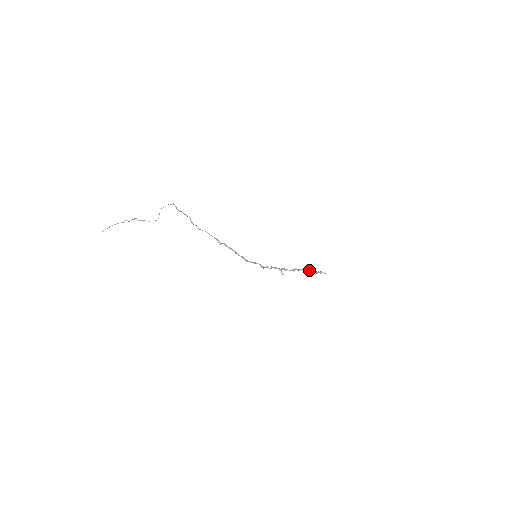
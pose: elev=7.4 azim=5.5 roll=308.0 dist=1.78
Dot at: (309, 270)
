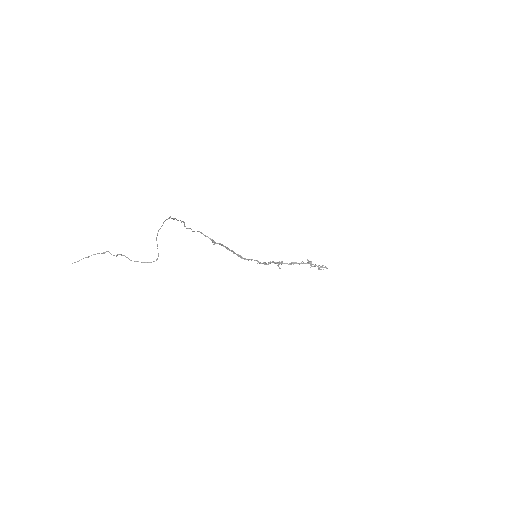
Dot at: (310, 263)
